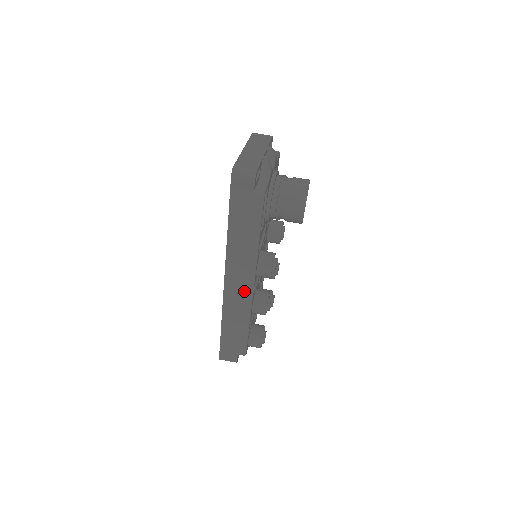
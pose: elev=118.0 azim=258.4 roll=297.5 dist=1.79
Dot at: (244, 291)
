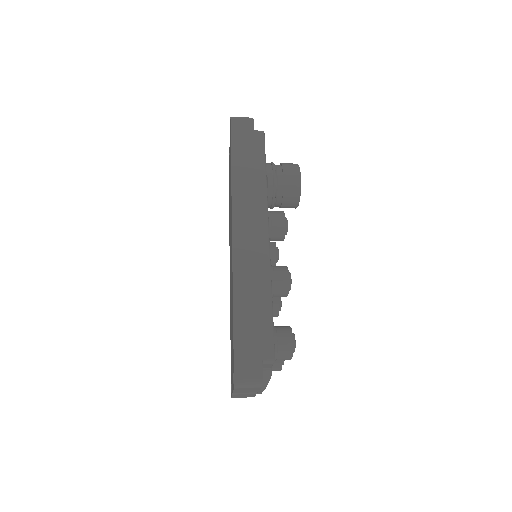
Dot at: (258, 243)
